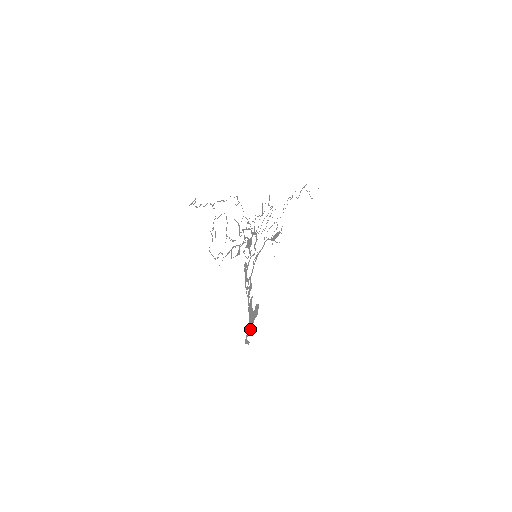
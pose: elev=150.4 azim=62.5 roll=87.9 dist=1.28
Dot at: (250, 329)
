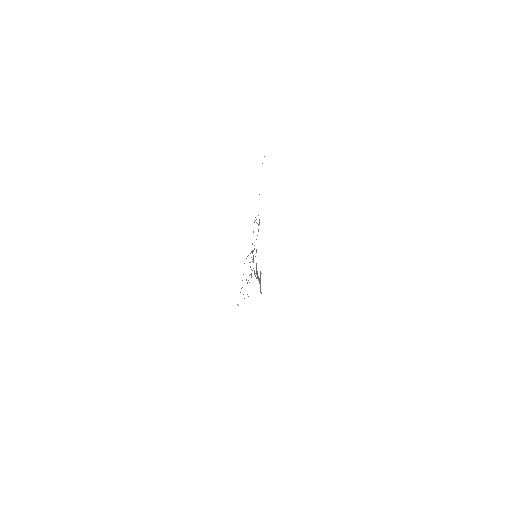
Dot at: occluded
